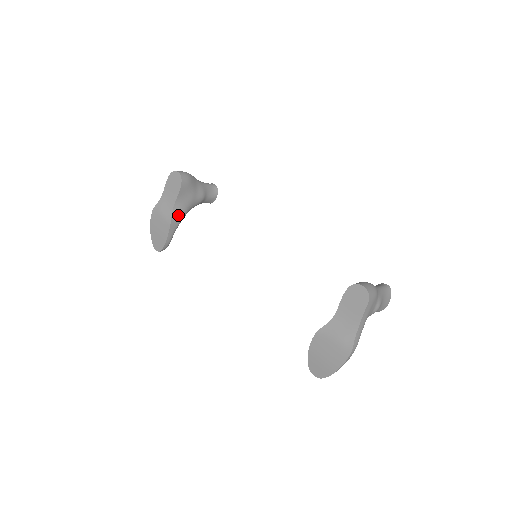
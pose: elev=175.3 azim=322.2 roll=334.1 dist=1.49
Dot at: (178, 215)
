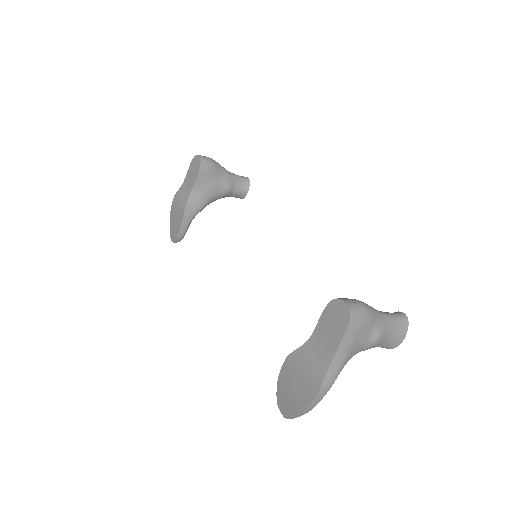
Dot at: (195, 204)
